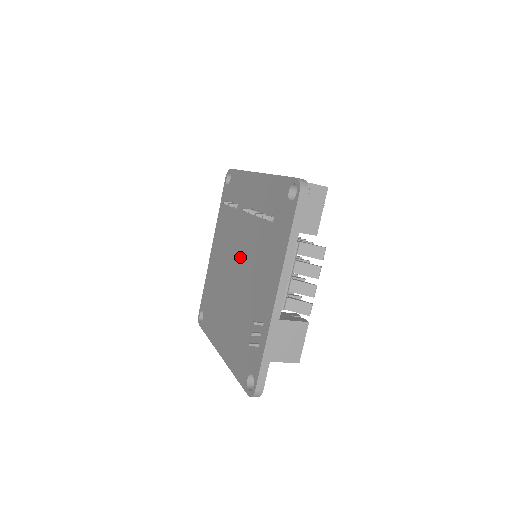
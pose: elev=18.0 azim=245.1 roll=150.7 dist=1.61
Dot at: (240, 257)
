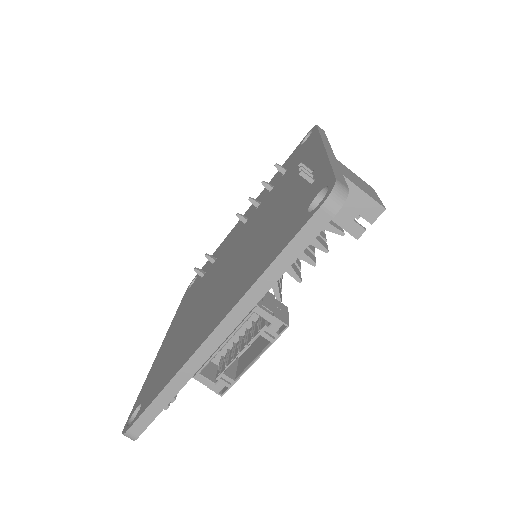
Dot at: (236, 248)
